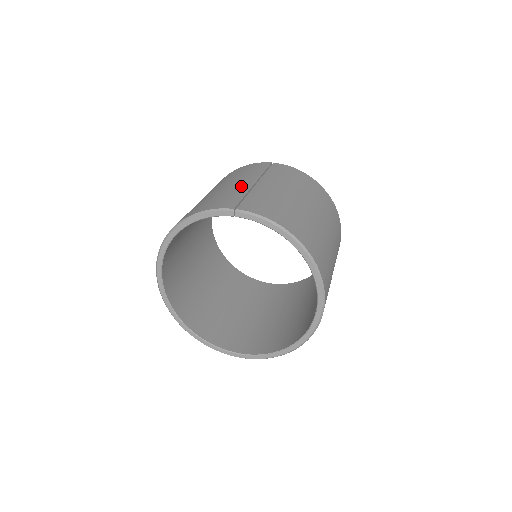
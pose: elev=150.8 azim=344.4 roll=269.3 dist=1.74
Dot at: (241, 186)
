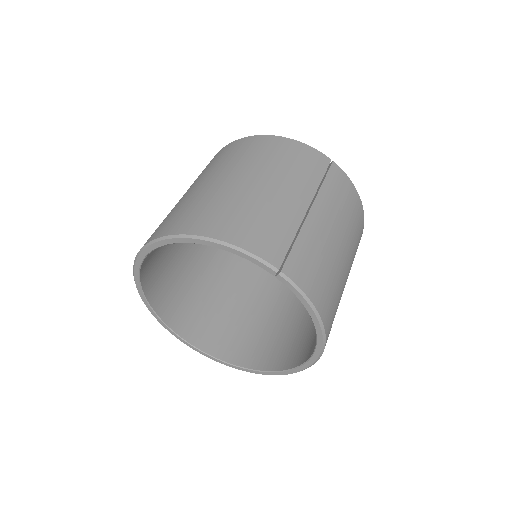
Dot at: (292, 209)
